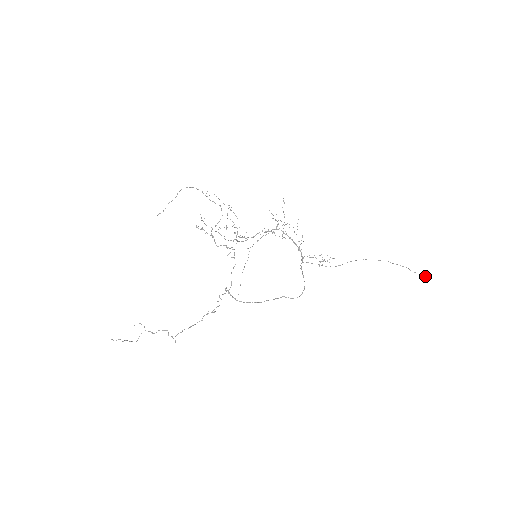
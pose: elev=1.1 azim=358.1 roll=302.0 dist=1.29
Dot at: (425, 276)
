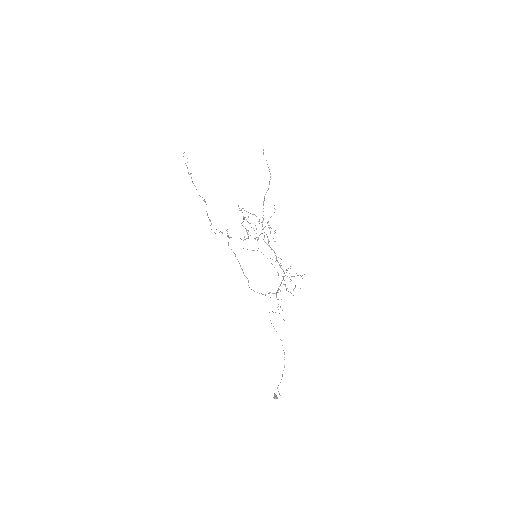
Dot at: (274, 396)
